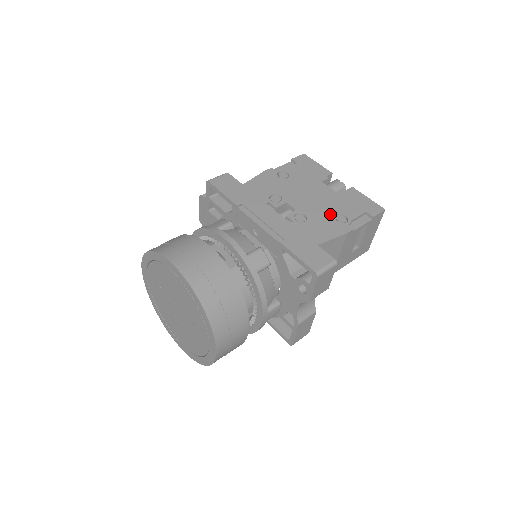
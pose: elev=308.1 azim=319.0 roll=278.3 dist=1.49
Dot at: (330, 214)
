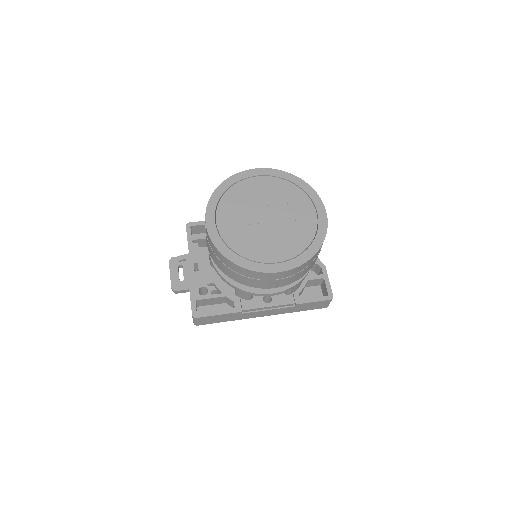
Dot at: occluded
